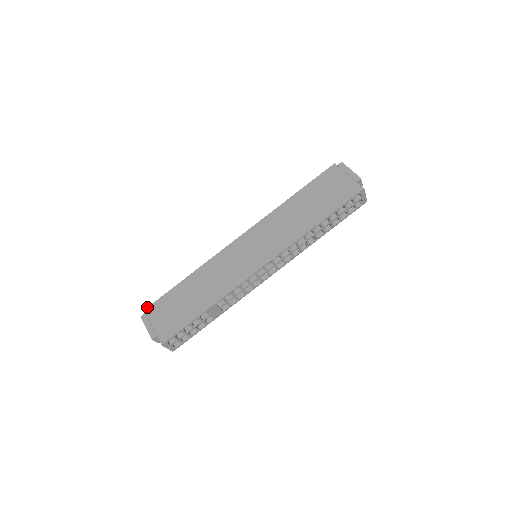
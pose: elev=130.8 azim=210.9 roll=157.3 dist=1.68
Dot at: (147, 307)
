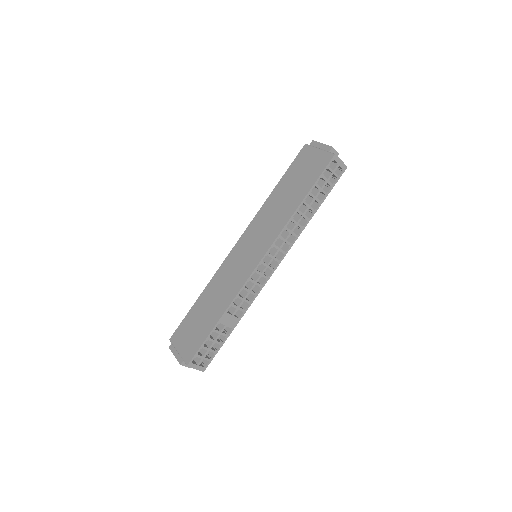
Dot at: (171, 336)
